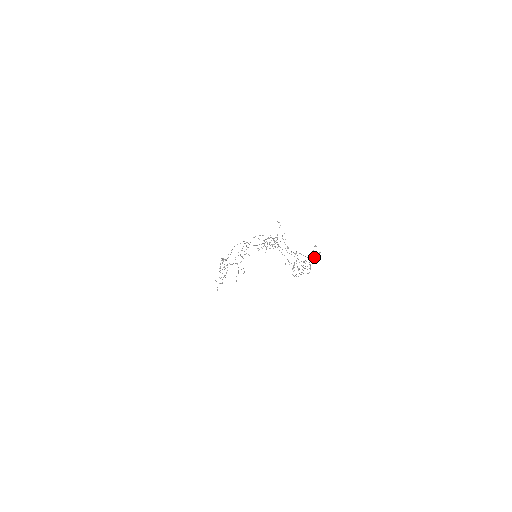
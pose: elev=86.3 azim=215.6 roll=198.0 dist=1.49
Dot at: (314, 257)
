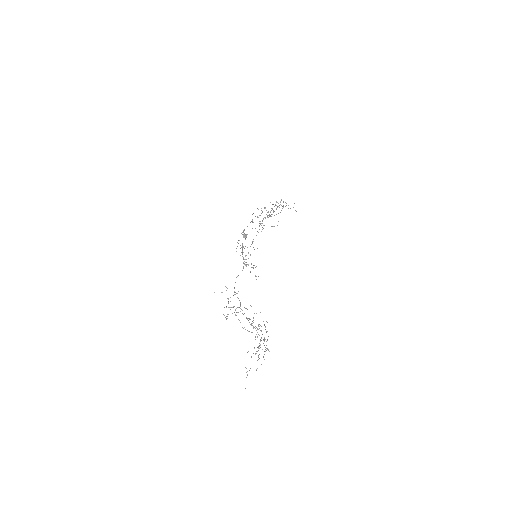
Dot at: occluded
